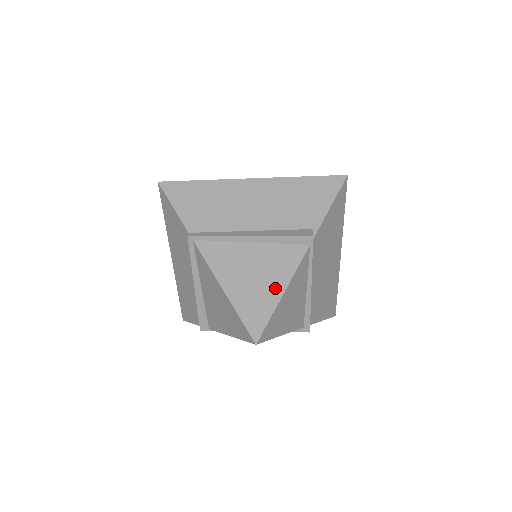
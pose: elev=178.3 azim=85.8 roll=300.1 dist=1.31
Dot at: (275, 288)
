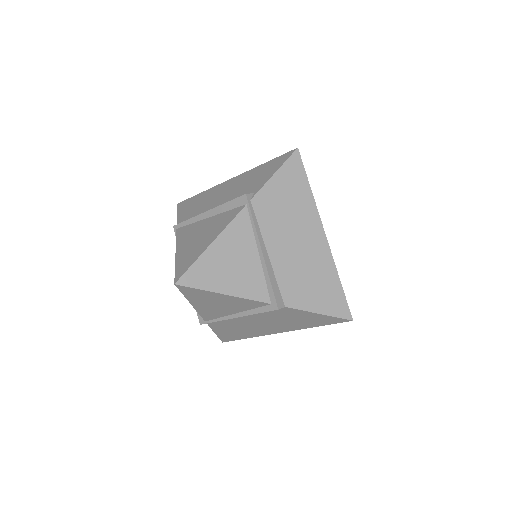
Dot at: (207, 241)
